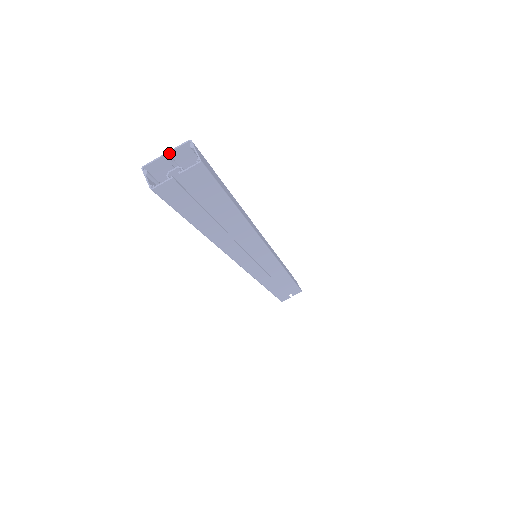
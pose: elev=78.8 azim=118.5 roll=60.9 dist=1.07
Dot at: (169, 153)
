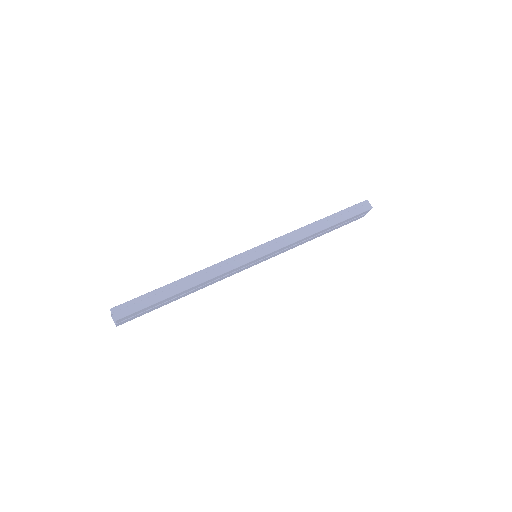
Dot at: (111, 312)
